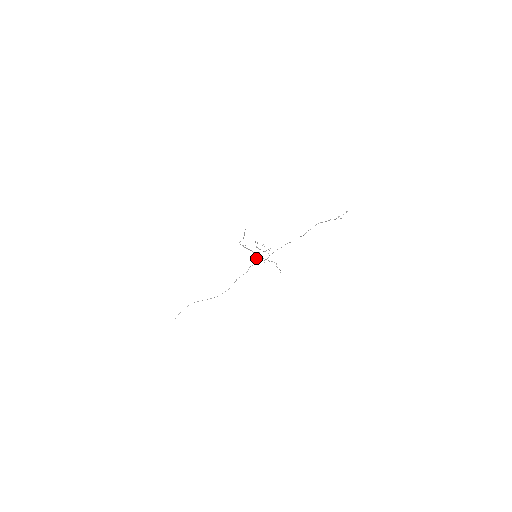
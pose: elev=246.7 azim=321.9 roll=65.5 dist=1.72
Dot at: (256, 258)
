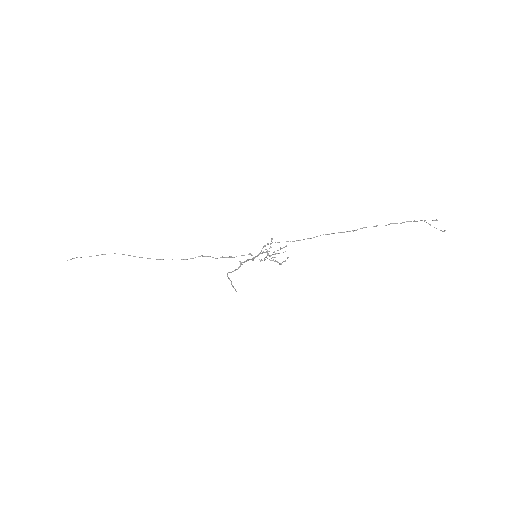
Dot at: (253, 258)
